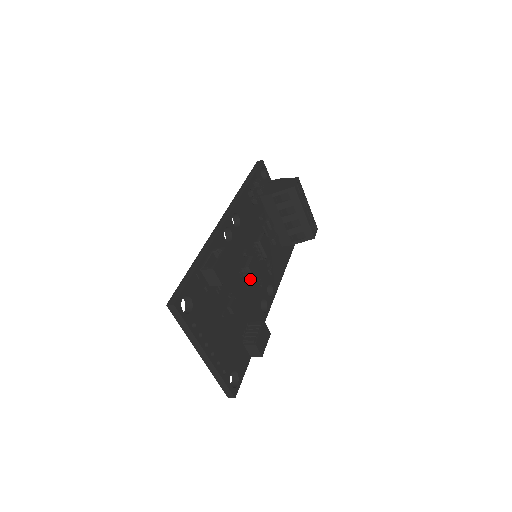
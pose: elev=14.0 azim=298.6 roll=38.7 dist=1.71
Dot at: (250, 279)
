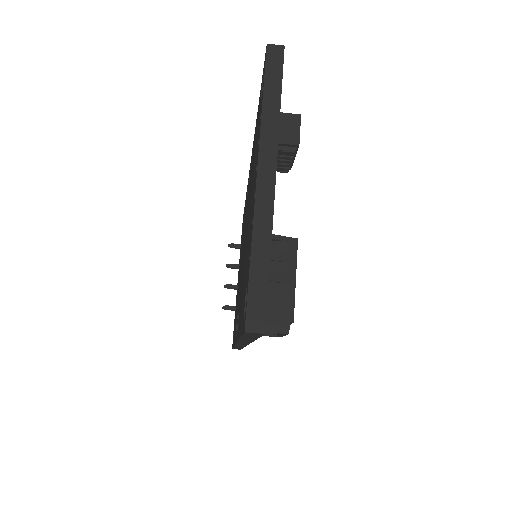
Dot at: occluded
